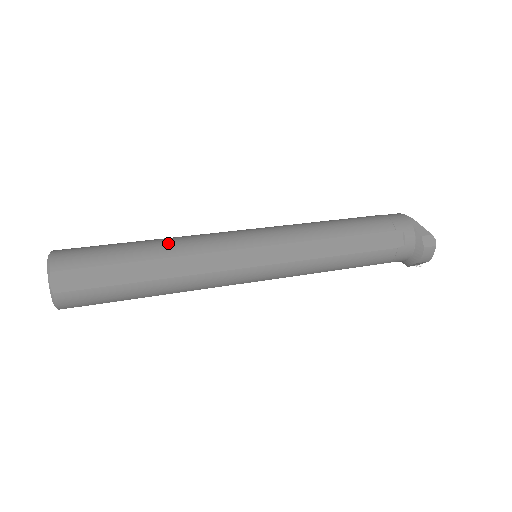
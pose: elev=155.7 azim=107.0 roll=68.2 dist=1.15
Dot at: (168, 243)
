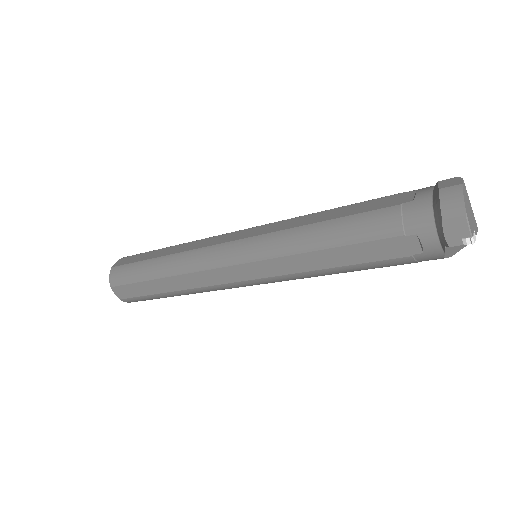
Dot at: occluded
